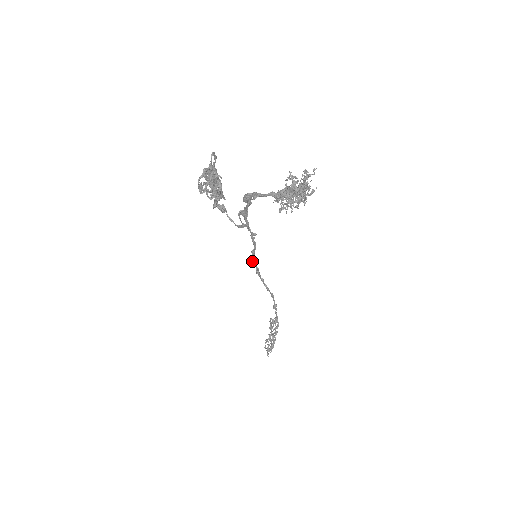
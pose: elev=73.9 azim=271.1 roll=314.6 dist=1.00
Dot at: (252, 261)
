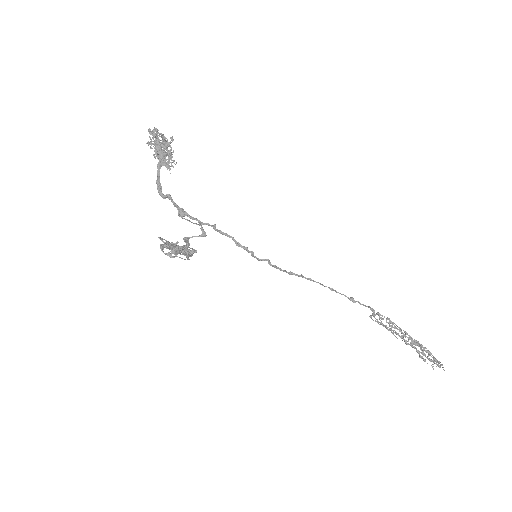
Dot at: (251, 255)
